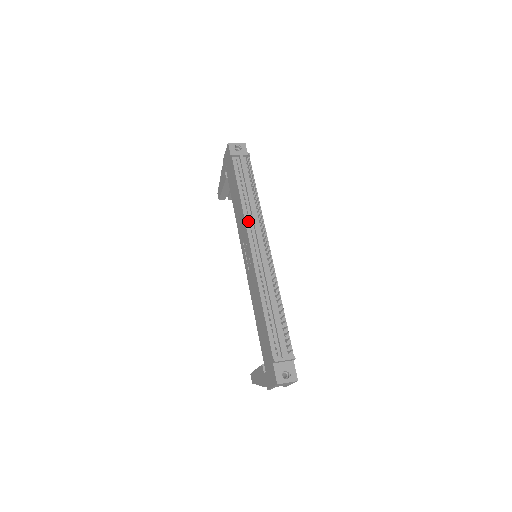
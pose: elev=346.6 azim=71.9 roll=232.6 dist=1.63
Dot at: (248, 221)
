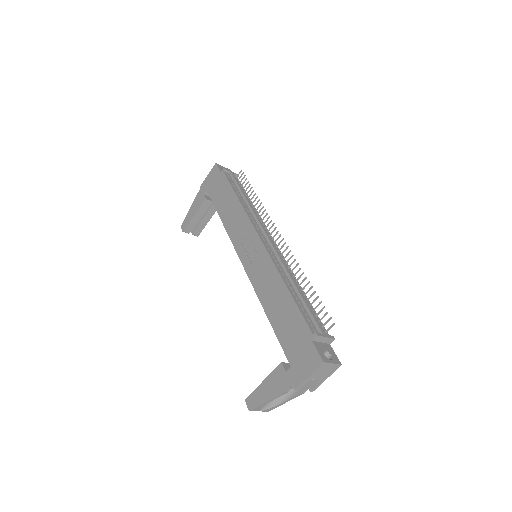
Dot at: (251, 217)
